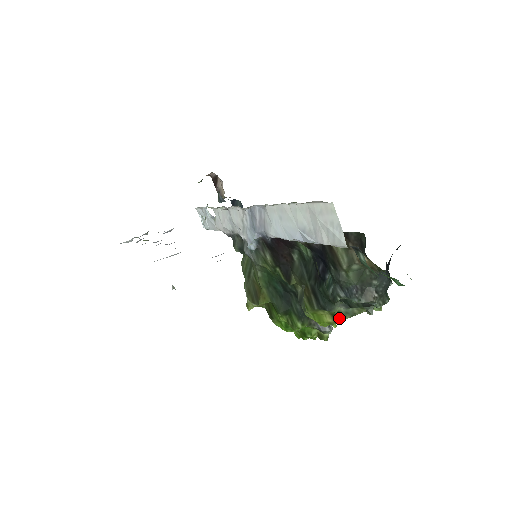
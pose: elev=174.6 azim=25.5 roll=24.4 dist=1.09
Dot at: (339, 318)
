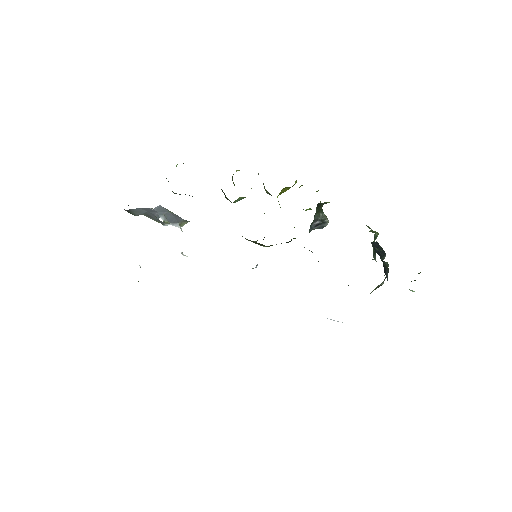
Dot at: occluded
